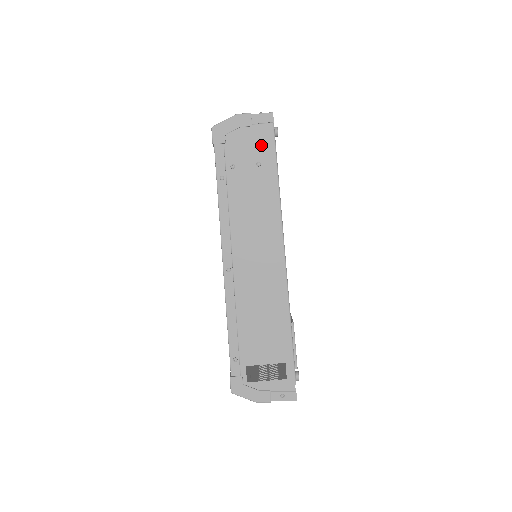
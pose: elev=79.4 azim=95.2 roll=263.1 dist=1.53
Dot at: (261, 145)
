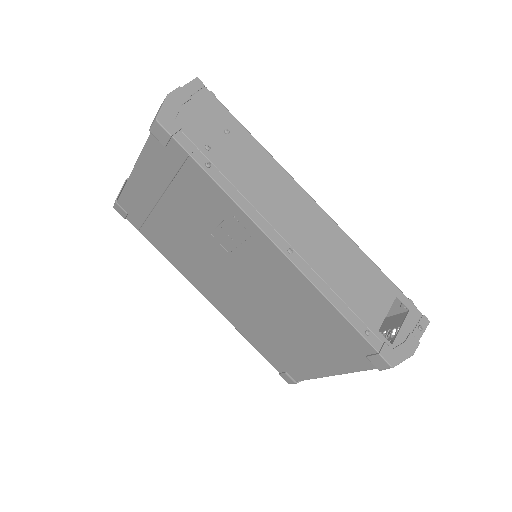
Dot at: (213, 113)
